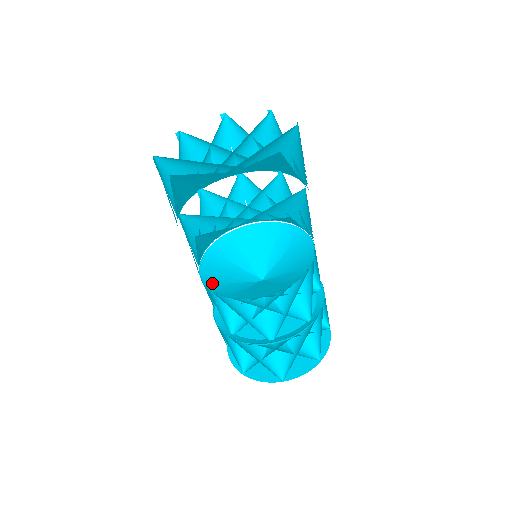
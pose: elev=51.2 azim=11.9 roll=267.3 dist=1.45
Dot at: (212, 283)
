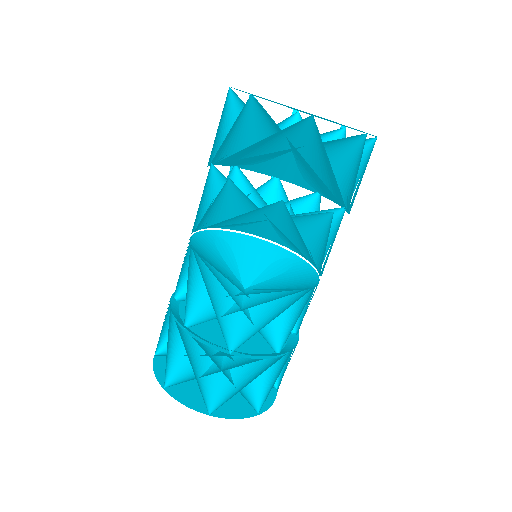
Dot at: (200, 254)
